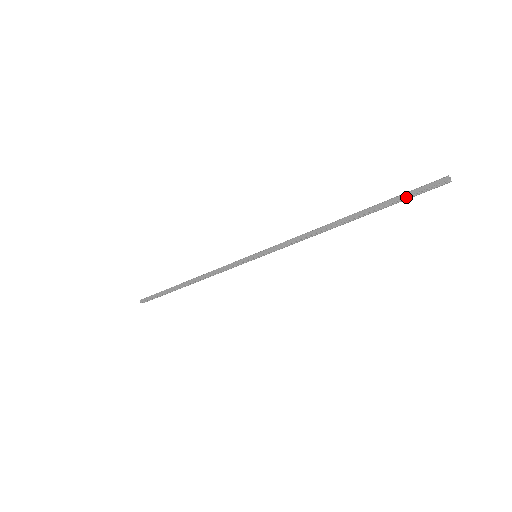
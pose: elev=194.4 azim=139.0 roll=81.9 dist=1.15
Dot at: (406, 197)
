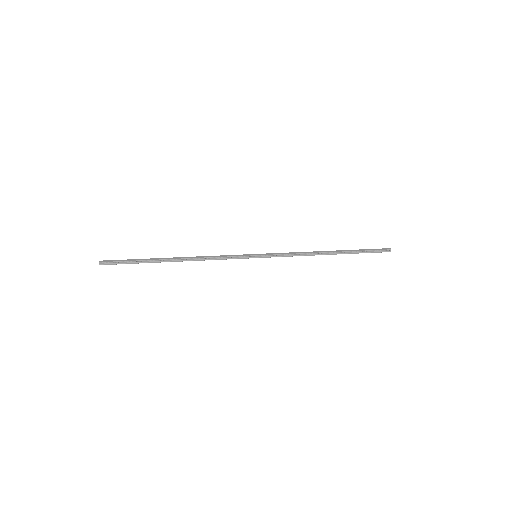
Dot at: (369, 251)
